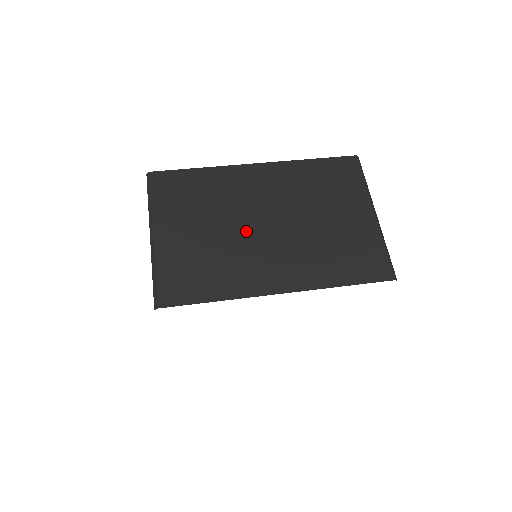
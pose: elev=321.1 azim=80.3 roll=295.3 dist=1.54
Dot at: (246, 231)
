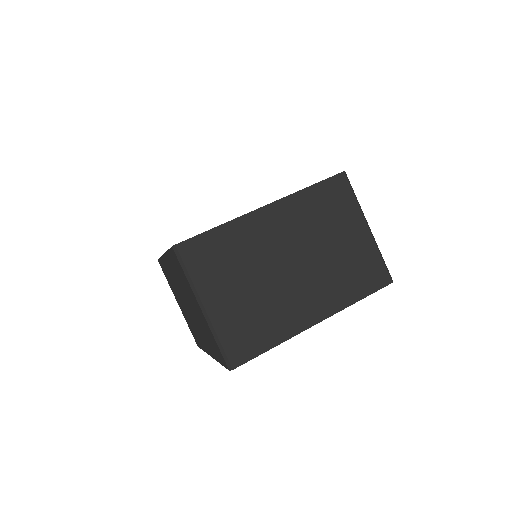
Dot at: (277, 278)
